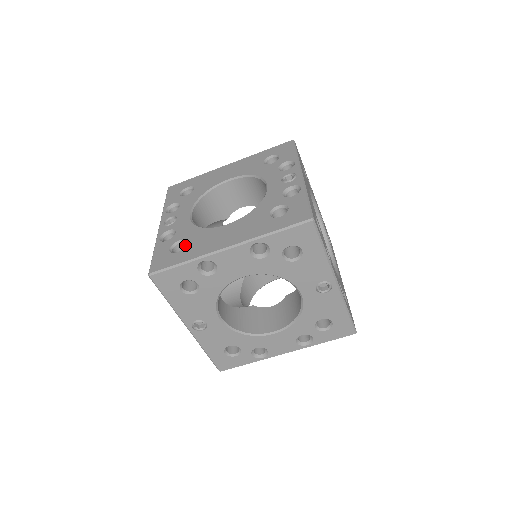
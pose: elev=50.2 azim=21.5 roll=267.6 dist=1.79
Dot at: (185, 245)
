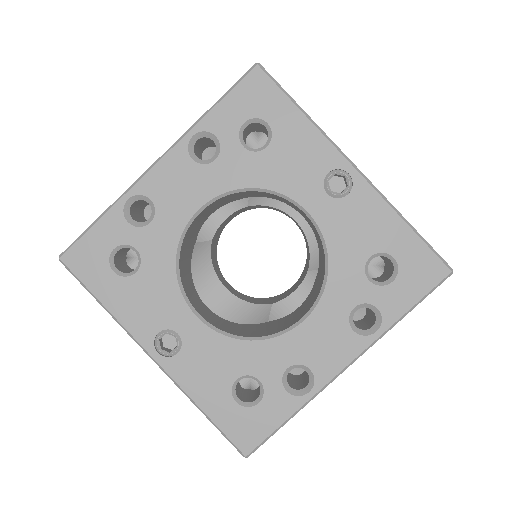
Dot at: occluded
